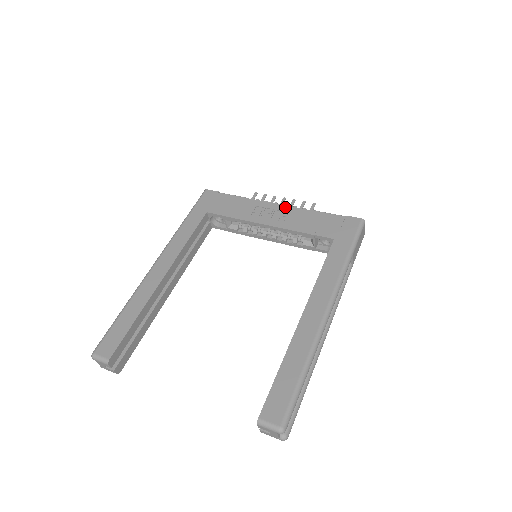
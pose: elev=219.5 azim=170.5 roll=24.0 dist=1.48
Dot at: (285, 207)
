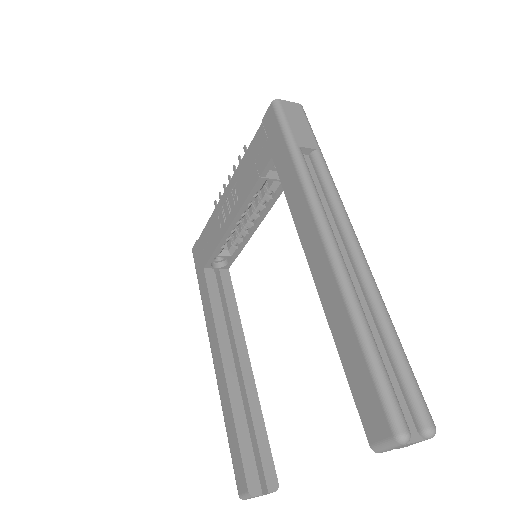
Dot at: (229, 186)
